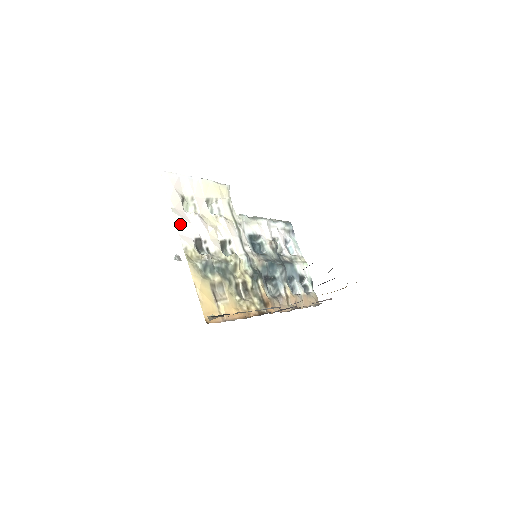
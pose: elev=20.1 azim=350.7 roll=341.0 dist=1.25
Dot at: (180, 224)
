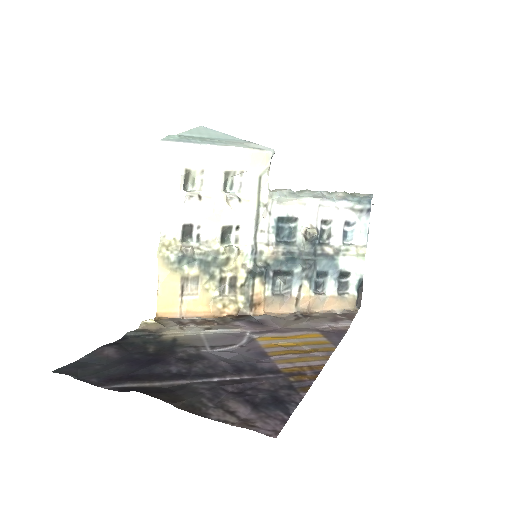
Dot at: (166, 208)
